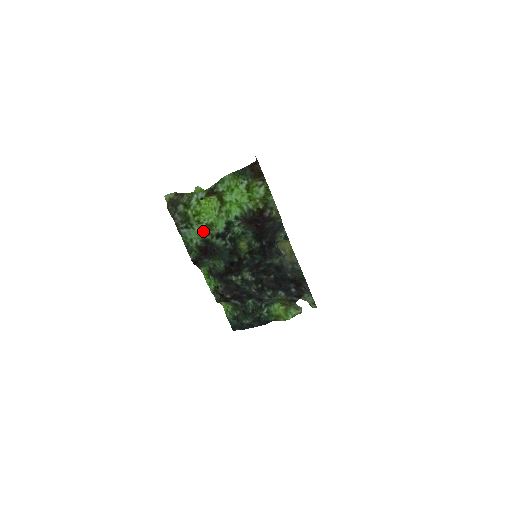
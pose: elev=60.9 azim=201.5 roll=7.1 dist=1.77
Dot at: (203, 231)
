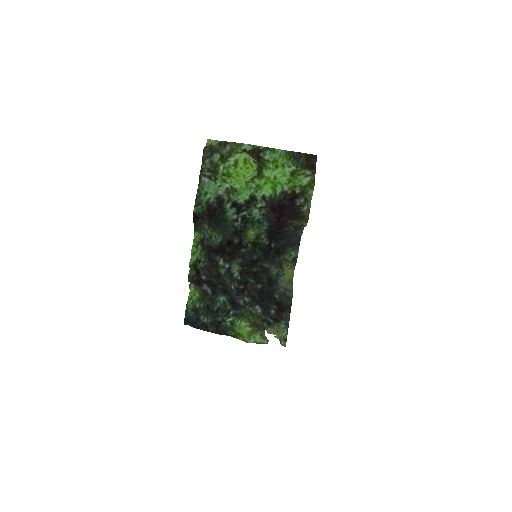
Dot at: (224, 188)
